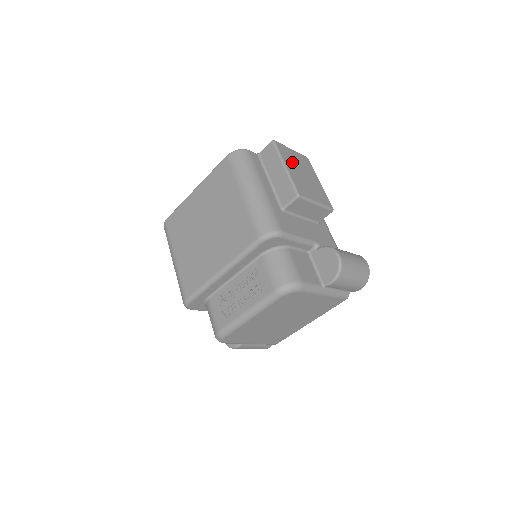
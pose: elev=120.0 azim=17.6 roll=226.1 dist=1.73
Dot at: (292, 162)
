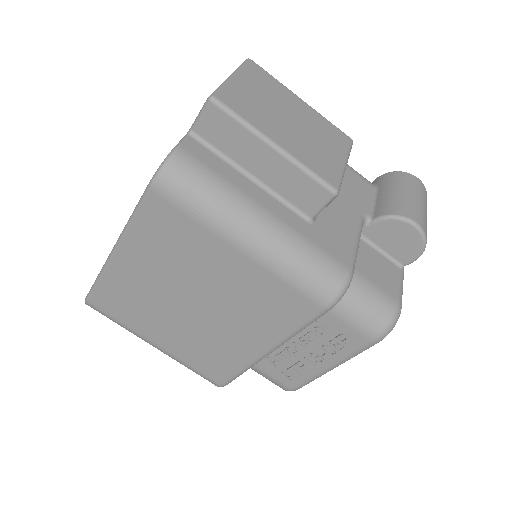
Dot at: (265, 115)
